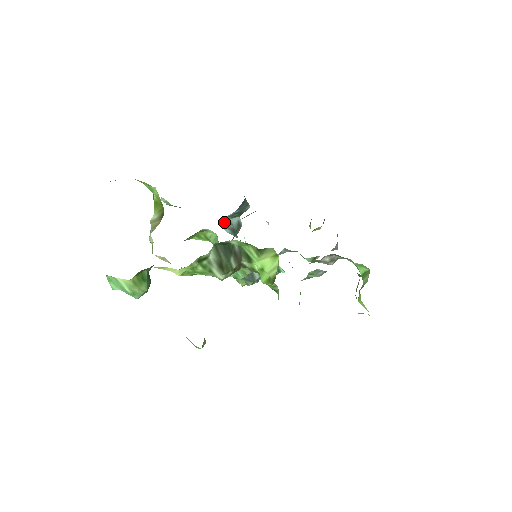
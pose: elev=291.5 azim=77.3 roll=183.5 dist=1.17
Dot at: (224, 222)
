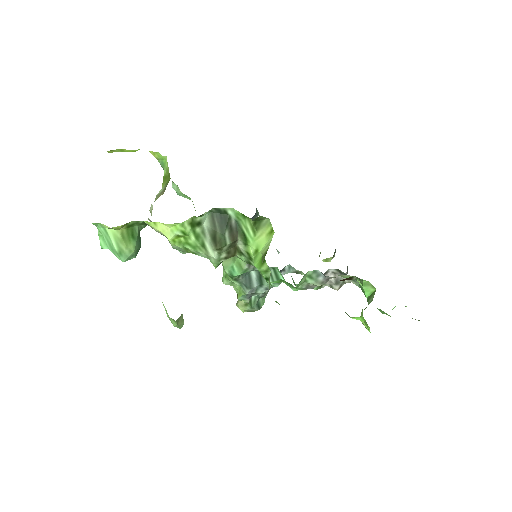
Dot at: occluded
